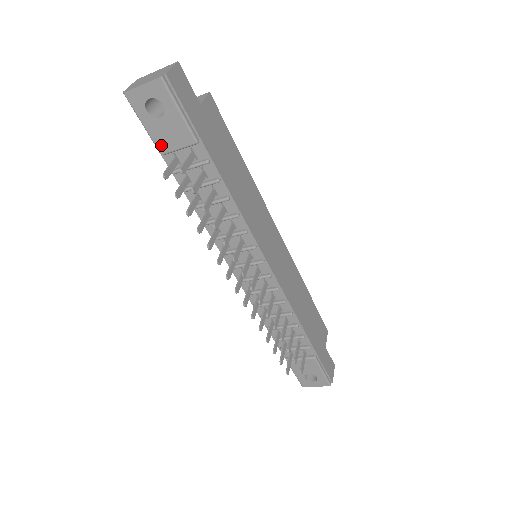
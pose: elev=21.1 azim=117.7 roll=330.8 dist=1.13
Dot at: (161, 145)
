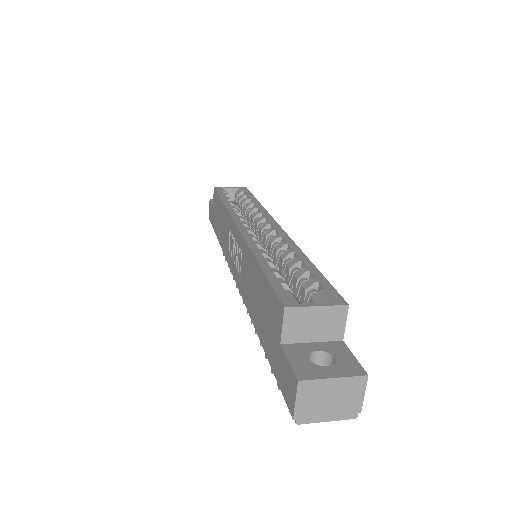
Dot at: occluded
